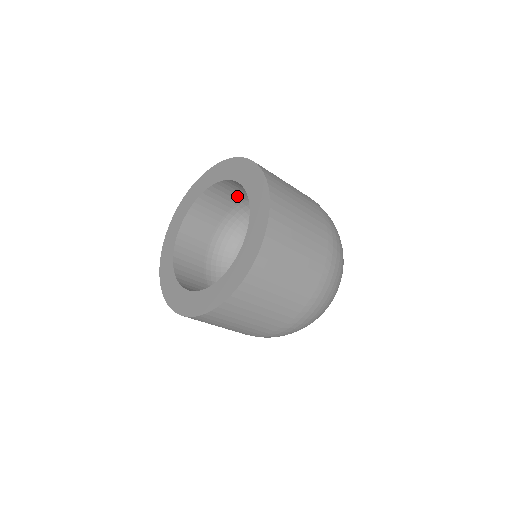
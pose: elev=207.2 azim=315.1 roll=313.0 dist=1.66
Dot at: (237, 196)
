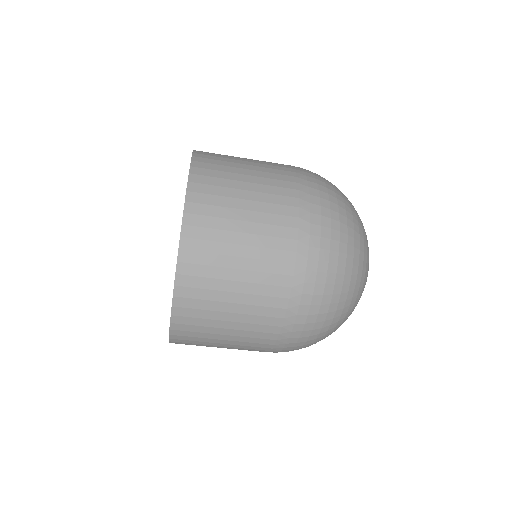
Dot at: occluded
